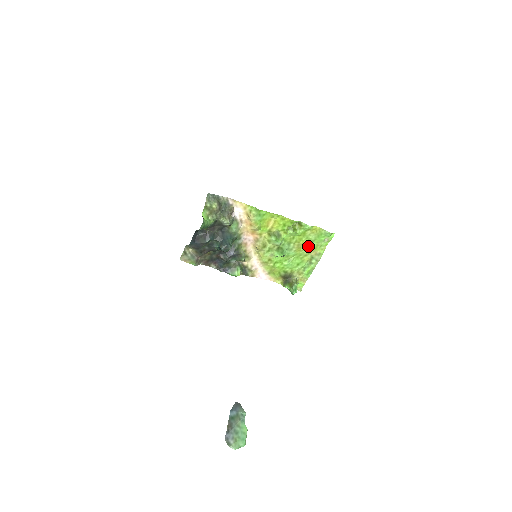
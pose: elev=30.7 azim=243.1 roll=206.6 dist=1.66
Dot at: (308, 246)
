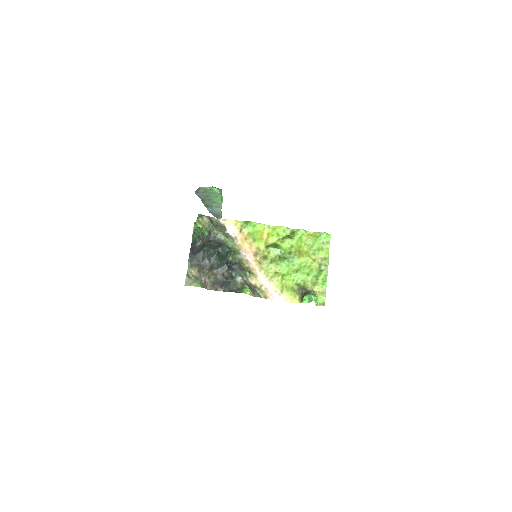
Dot at: (310, 253)
